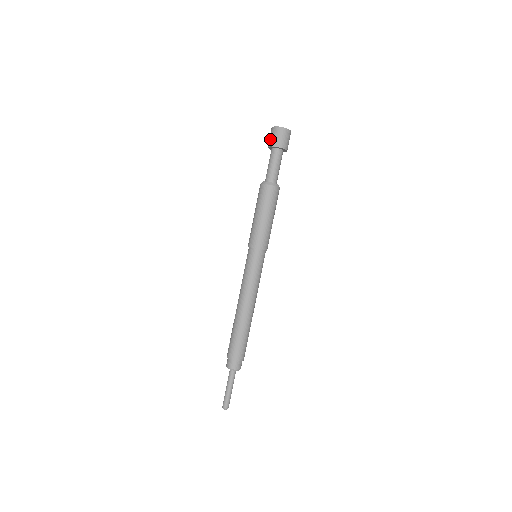
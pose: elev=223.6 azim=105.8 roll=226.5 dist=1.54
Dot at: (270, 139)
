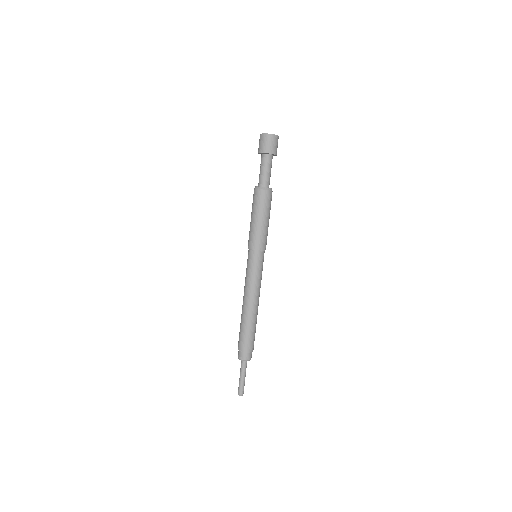
Dot at: (259, 146)
